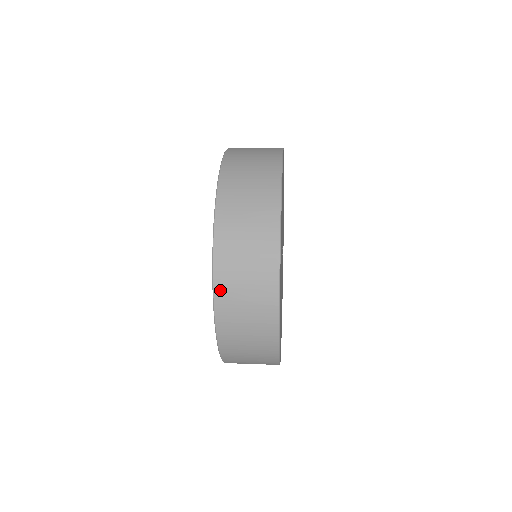
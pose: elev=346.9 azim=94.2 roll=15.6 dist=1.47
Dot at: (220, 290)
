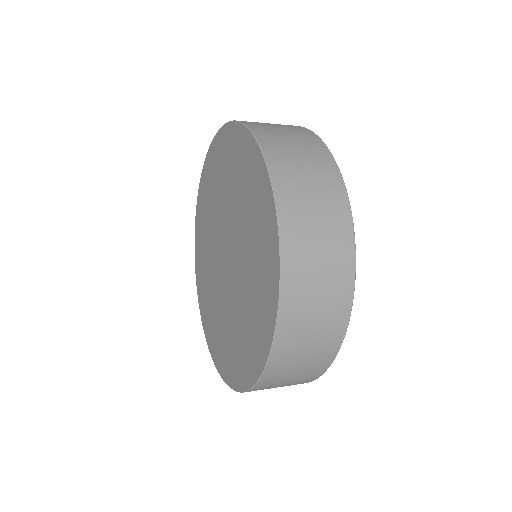
Dot at: (267, 146)
